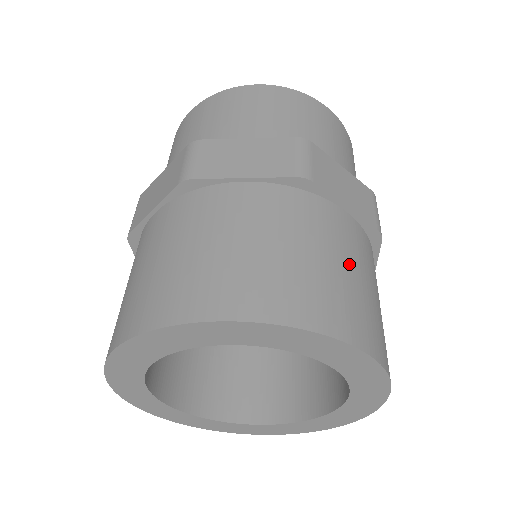
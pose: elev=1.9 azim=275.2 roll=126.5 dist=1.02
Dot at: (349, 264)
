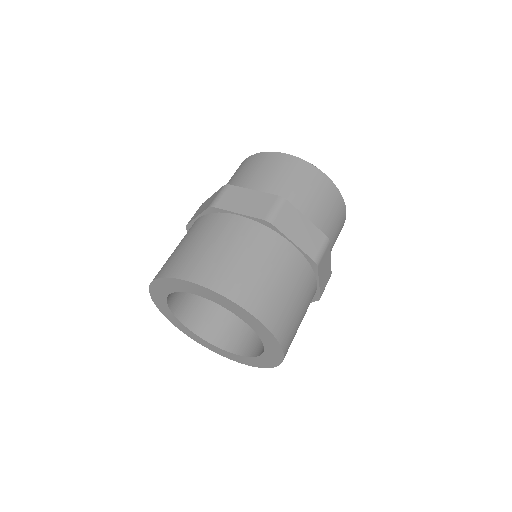
Dot at: (275, 274)
